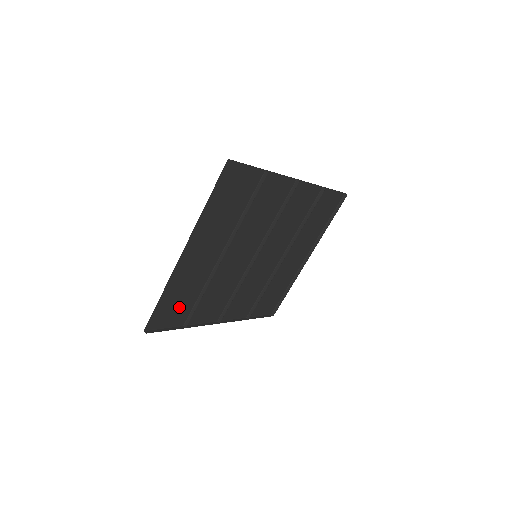
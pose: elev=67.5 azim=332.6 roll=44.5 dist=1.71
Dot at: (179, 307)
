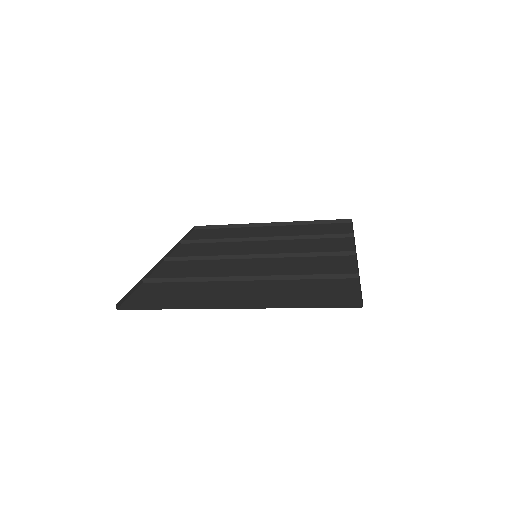
Dot at: occluded
